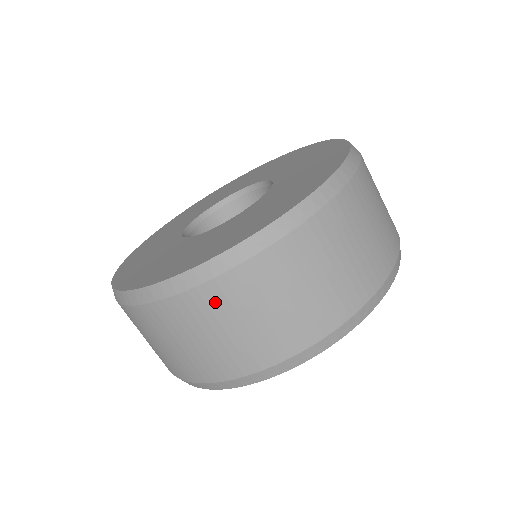
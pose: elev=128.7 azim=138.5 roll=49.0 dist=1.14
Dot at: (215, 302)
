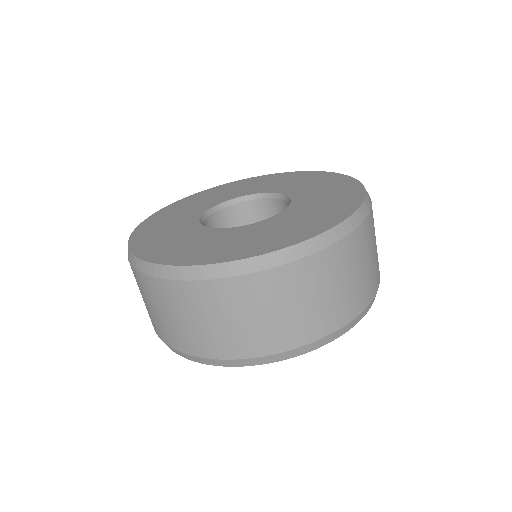
Dot at: (312, 273)
